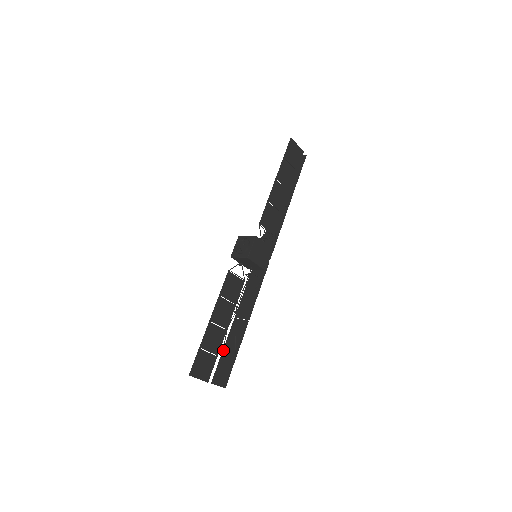
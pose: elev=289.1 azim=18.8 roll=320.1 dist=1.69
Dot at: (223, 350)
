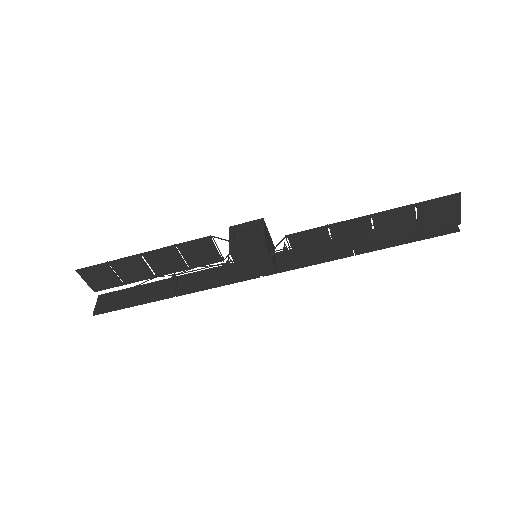
Dot at: (137, 286)
